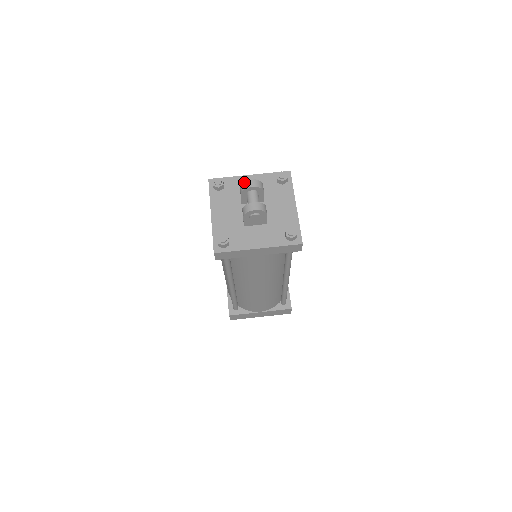
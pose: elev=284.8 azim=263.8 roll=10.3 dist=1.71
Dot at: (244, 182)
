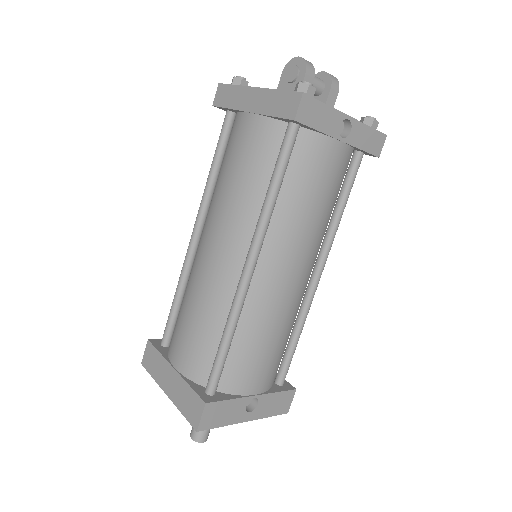
Dot at: occluded
